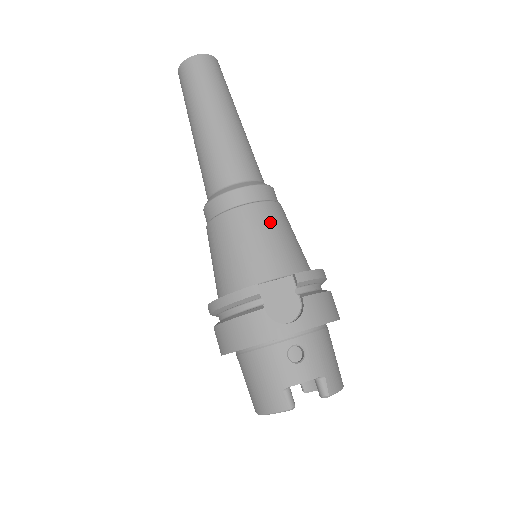
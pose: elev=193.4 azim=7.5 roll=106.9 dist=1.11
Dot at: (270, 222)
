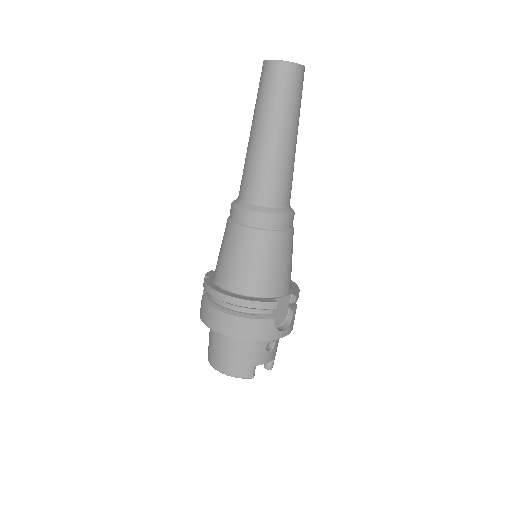
Dot at: (291, 248)
